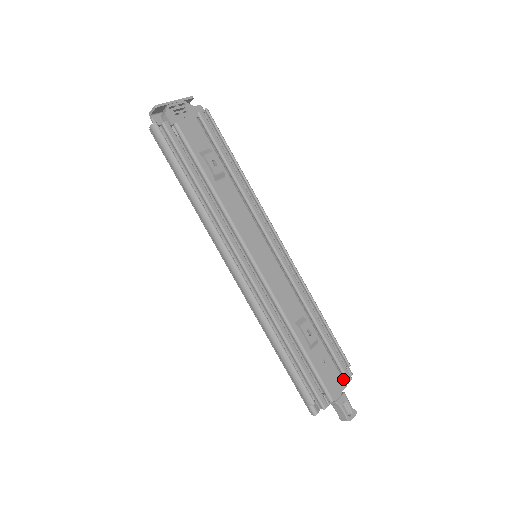
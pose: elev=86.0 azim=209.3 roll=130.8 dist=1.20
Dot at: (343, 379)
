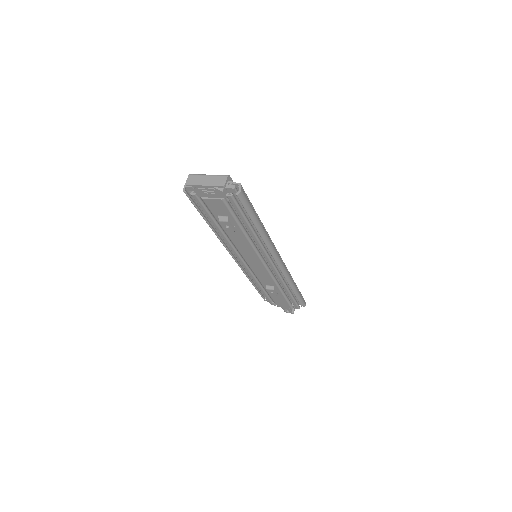
Dot at: (291, 307)
